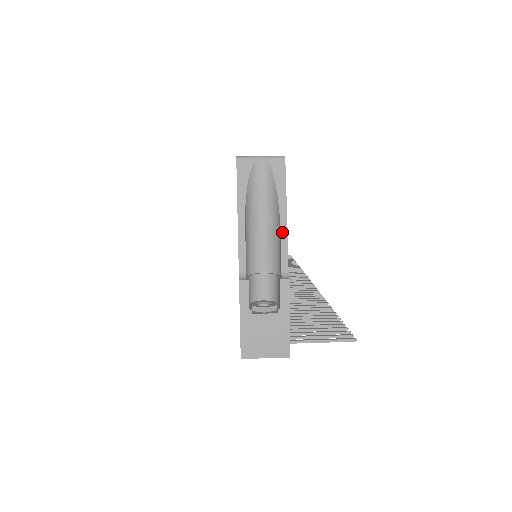
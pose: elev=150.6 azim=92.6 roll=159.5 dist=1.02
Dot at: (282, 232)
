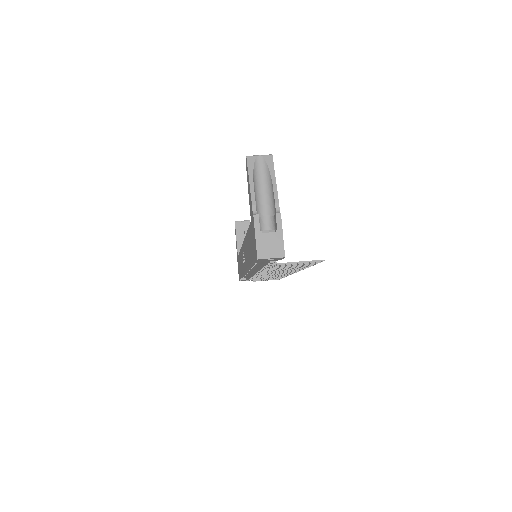
Dot at: (274, 191)
